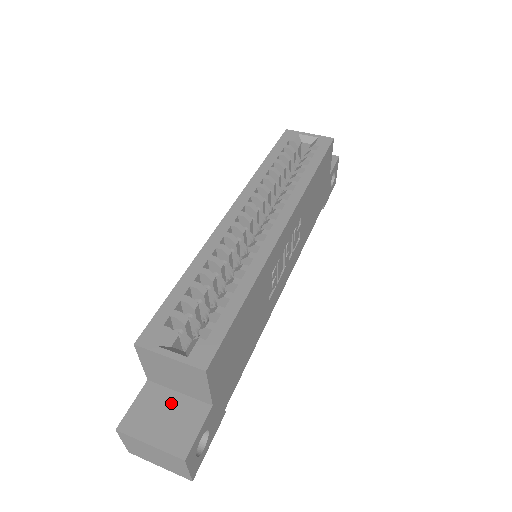
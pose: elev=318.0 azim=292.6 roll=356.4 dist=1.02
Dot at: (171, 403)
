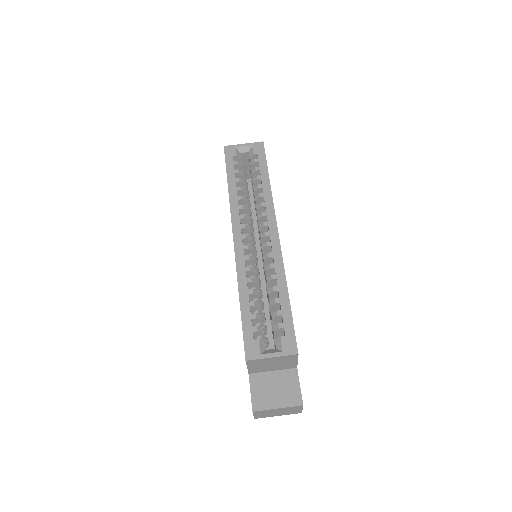
Dot at: (273, 379)
